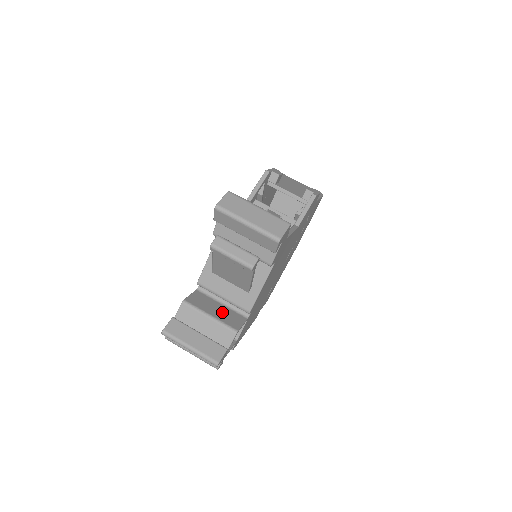
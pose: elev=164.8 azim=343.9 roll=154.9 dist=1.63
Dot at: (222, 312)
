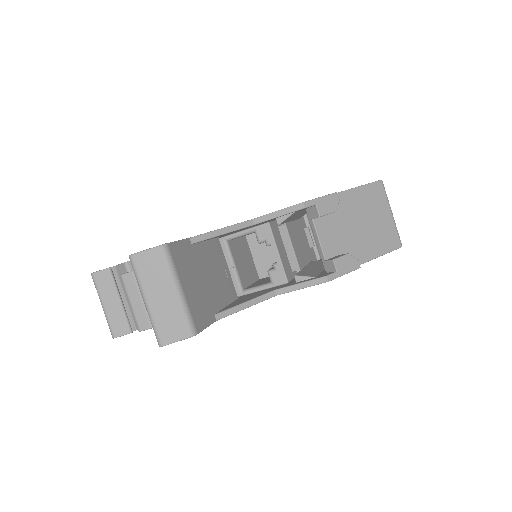
Dot at: occluded
